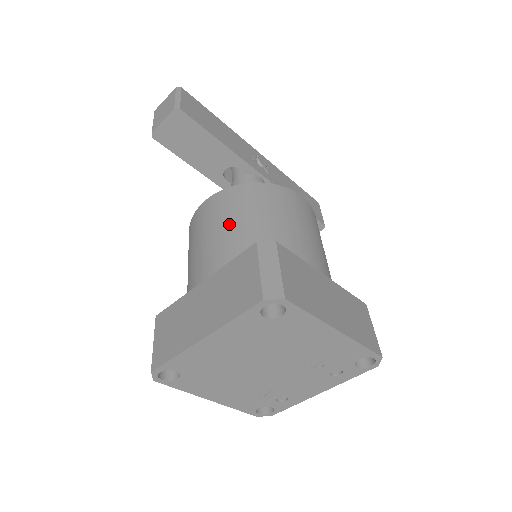
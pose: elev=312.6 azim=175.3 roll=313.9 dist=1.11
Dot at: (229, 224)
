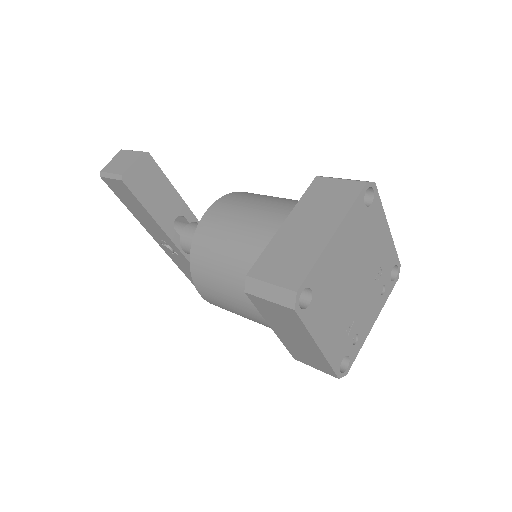
Dot at: (258, 202)
